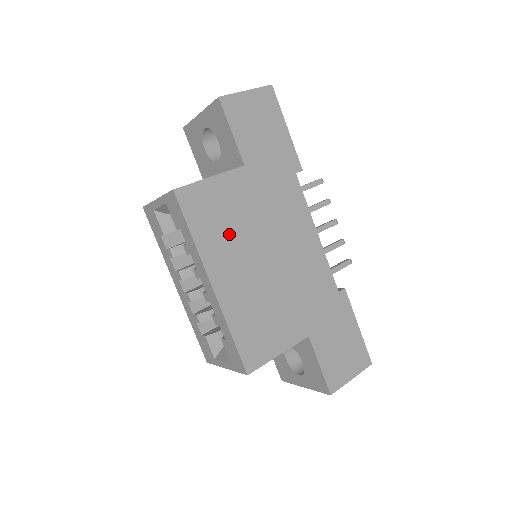
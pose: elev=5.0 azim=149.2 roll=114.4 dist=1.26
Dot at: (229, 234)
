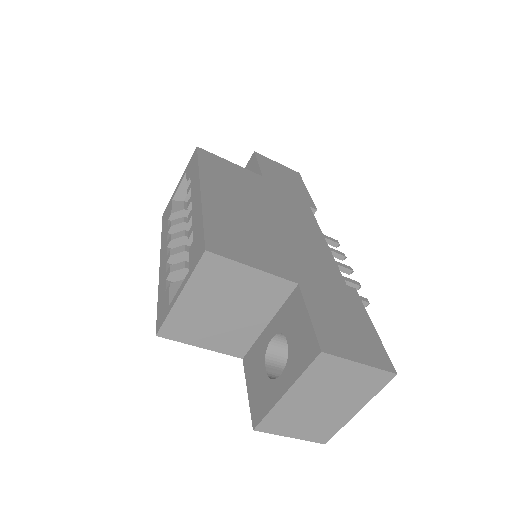
Dot at: (233, 185)
